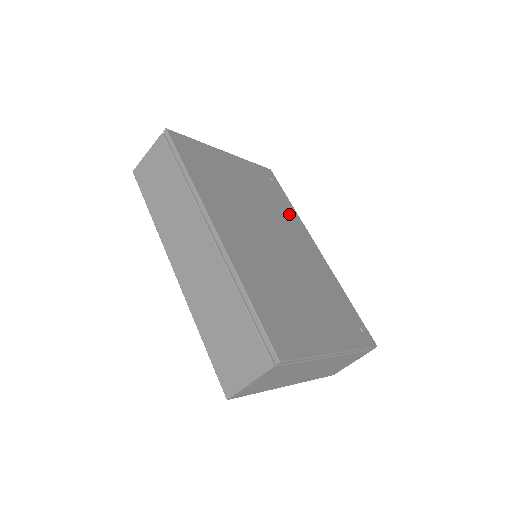
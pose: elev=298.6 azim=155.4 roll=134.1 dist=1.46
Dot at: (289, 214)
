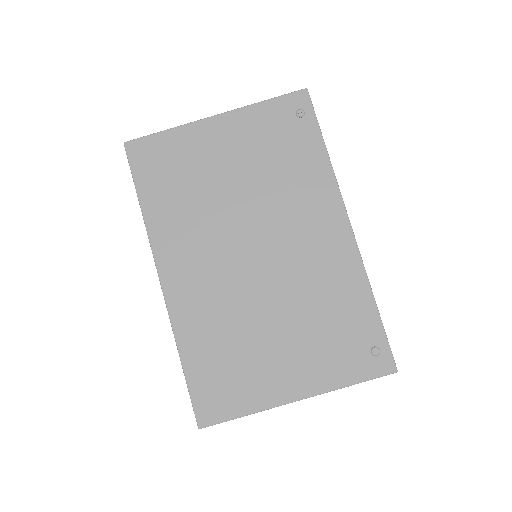
Dot at: (310, 179)
